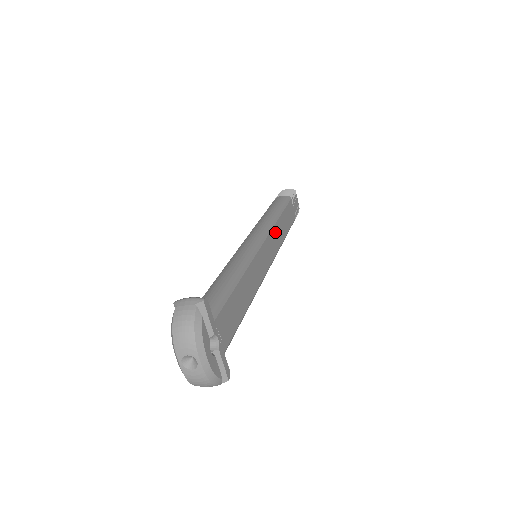
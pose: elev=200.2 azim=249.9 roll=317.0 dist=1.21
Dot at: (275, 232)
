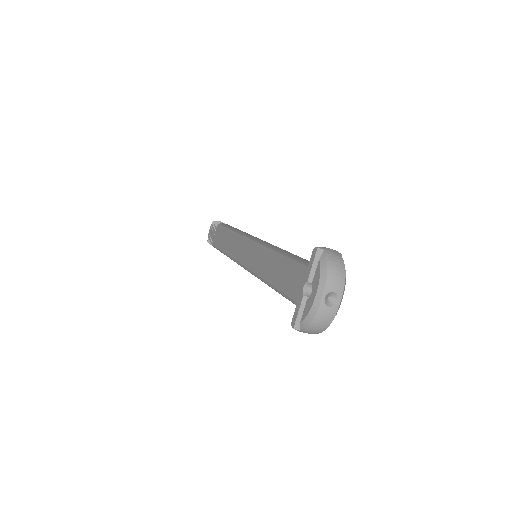
Dot at: occluded
